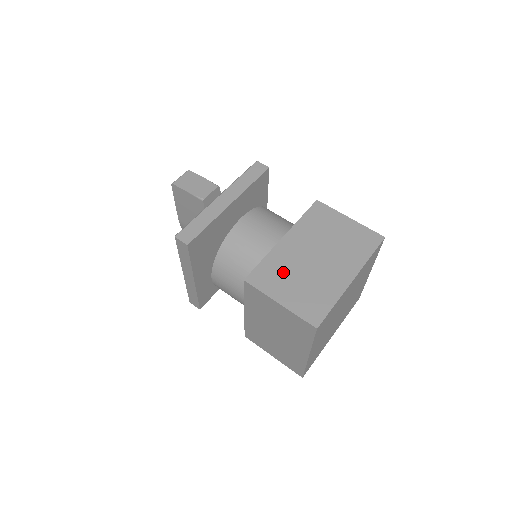
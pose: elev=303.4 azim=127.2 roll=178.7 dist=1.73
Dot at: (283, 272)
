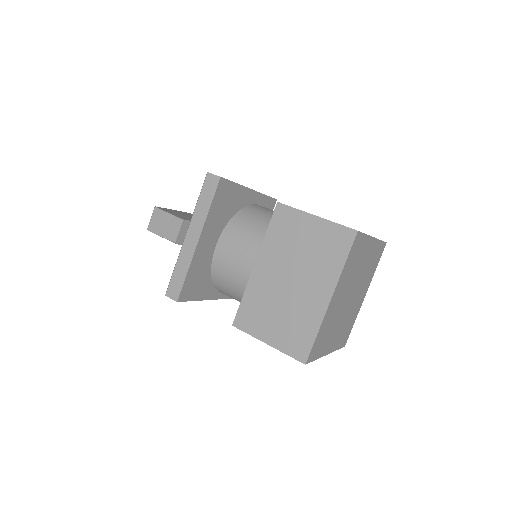
Dot at: (263, 308)
